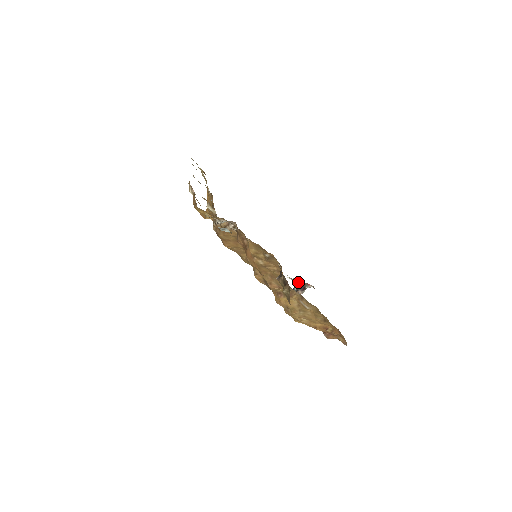
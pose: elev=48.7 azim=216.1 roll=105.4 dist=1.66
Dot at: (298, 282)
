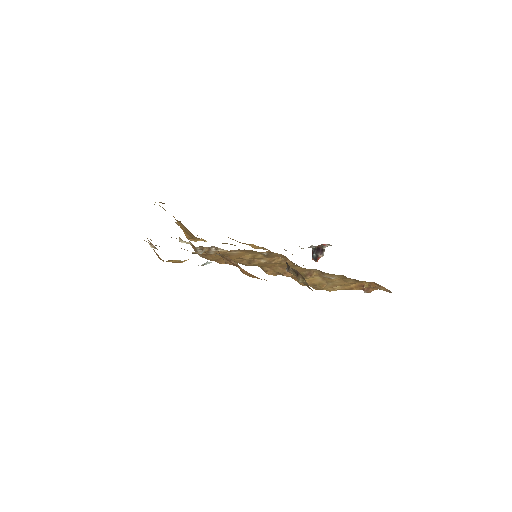
Dot at: occluded
